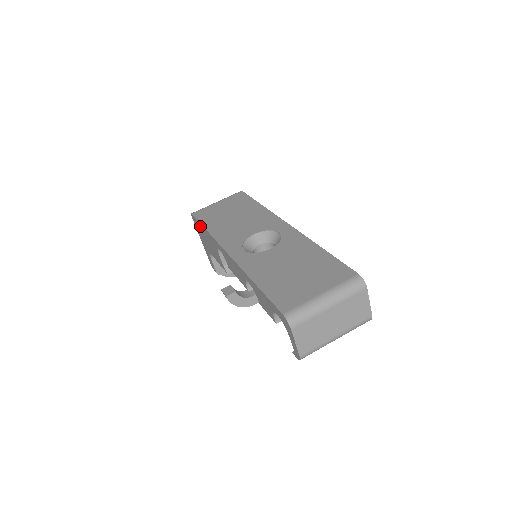
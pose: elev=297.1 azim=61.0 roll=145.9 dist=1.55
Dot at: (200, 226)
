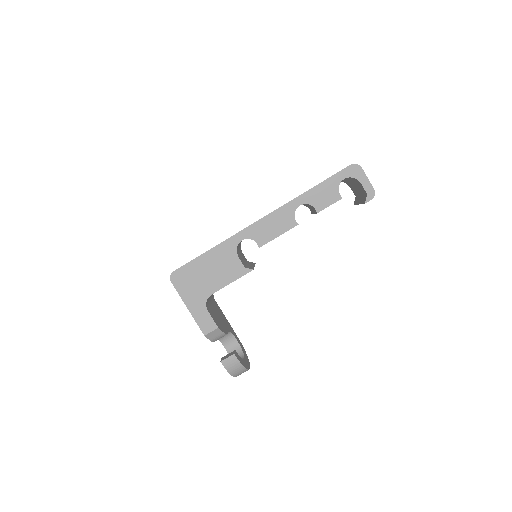
Dot at: (196, 264)
